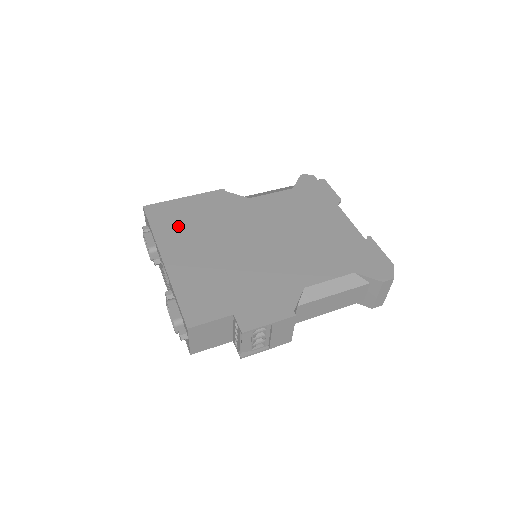
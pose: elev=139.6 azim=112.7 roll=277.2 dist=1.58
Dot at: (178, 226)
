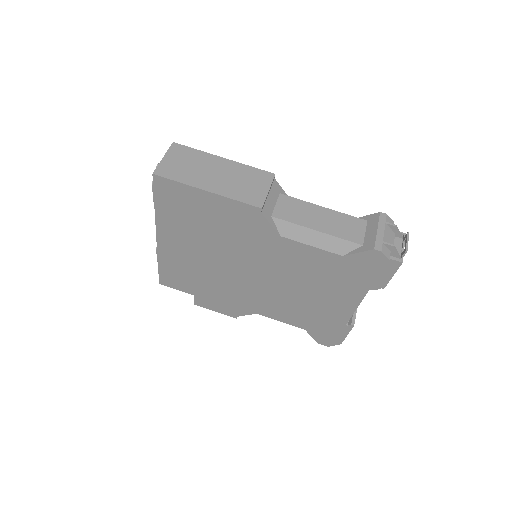
Dot at: (183, 219)
